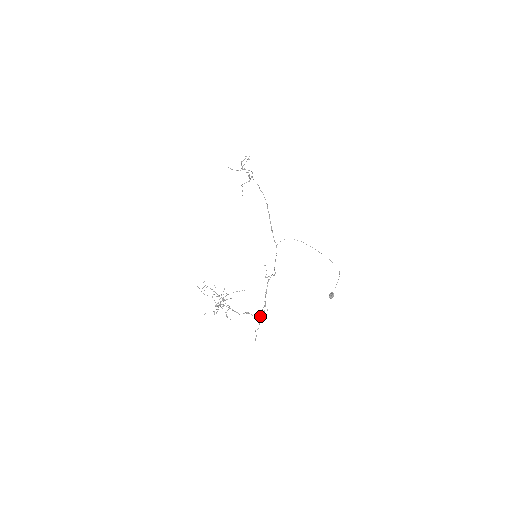
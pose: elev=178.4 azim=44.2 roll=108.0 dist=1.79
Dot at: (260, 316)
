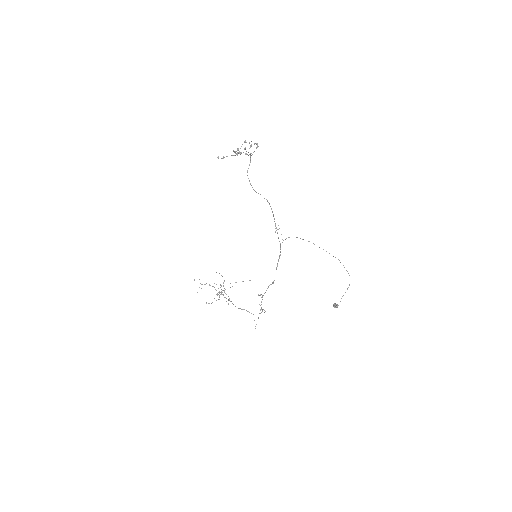
Dot at: (259, 313)
